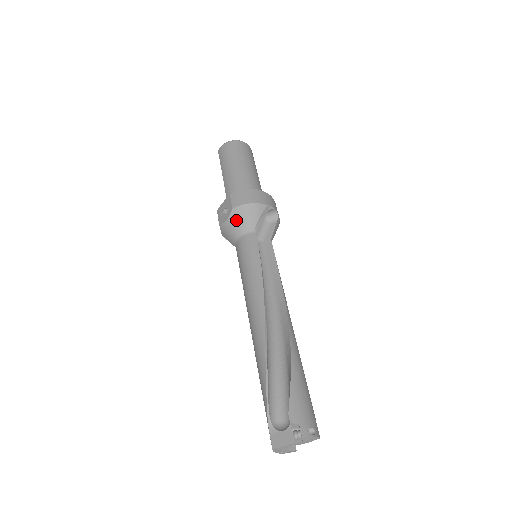
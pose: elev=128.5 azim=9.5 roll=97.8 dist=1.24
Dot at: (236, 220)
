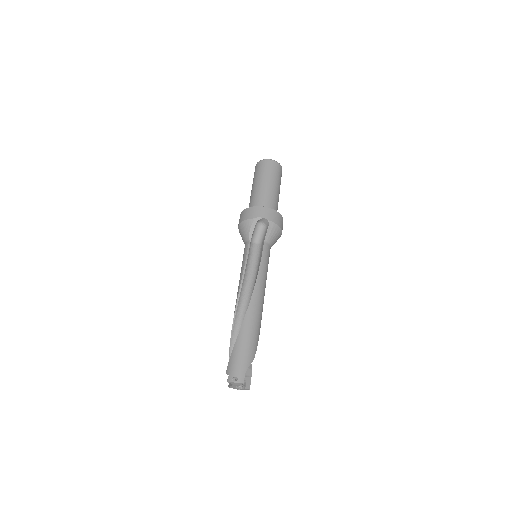
Dot at: (241, 234)
